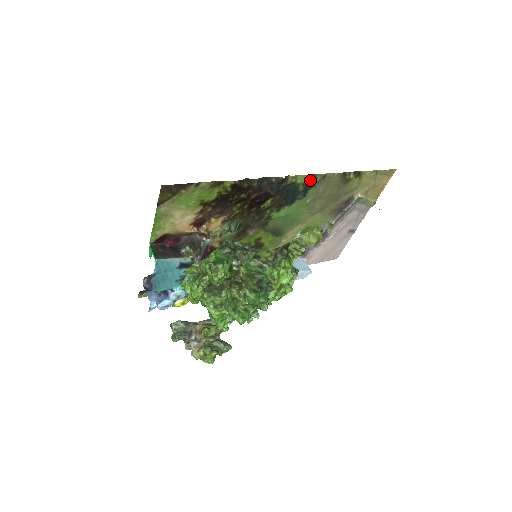
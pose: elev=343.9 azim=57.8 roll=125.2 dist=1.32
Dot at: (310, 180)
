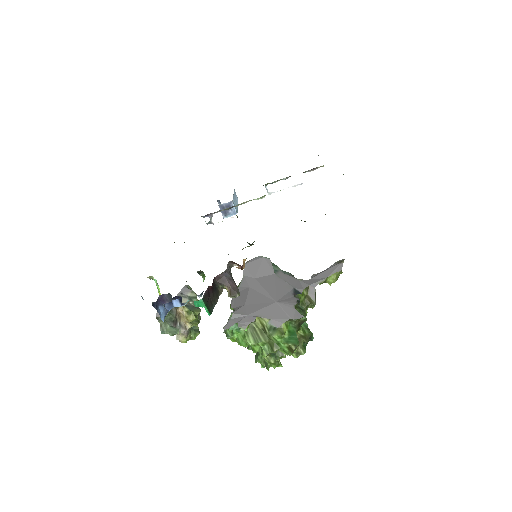
Dot at: occluded
